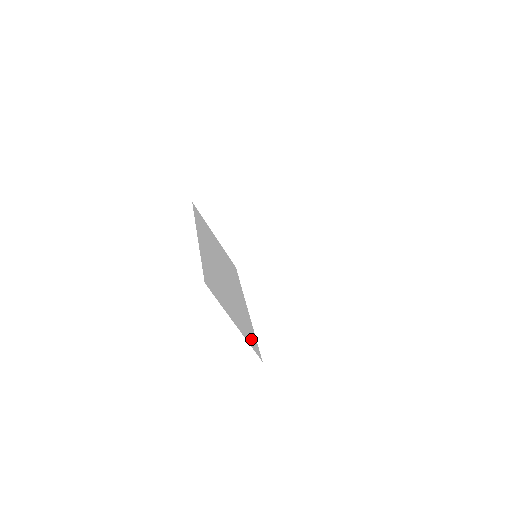
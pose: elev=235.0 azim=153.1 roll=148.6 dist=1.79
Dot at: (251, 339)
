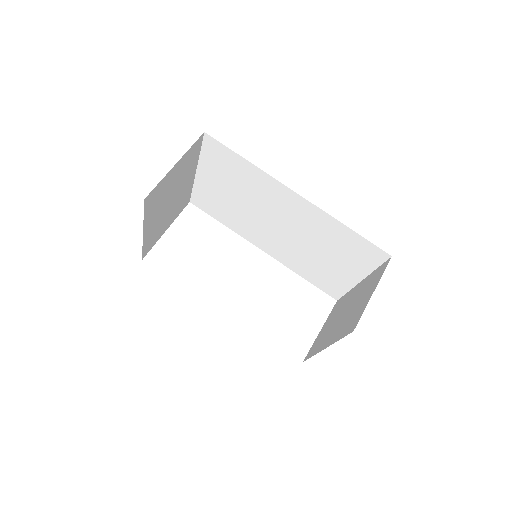
Dot at: occluded
